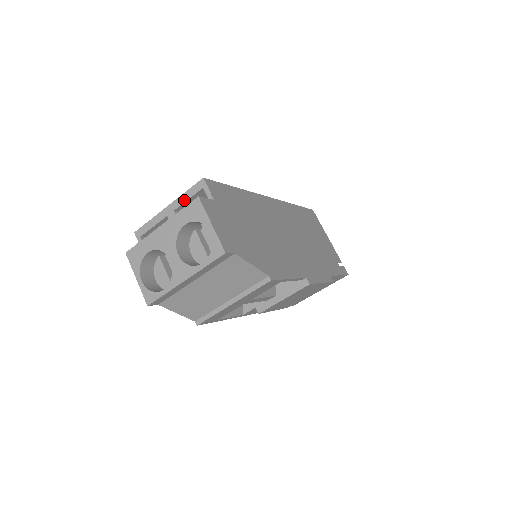
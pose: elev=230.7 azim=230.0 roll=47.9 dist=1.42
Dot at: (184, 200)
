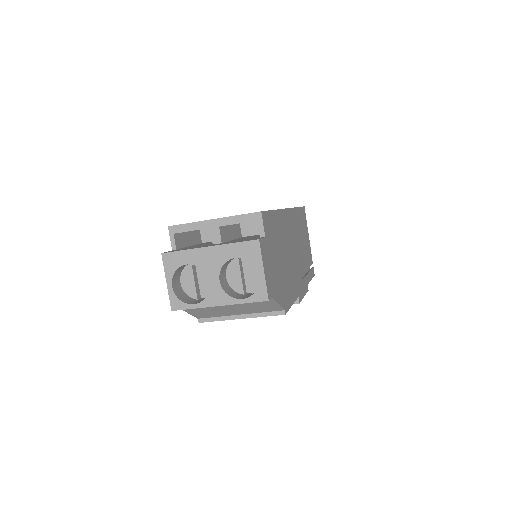
Dot at: (234, 222)
